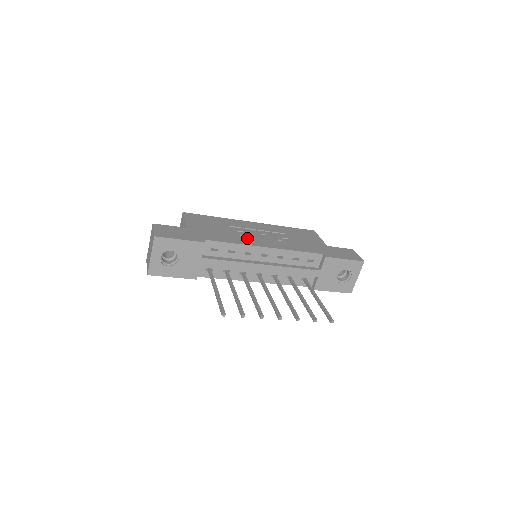
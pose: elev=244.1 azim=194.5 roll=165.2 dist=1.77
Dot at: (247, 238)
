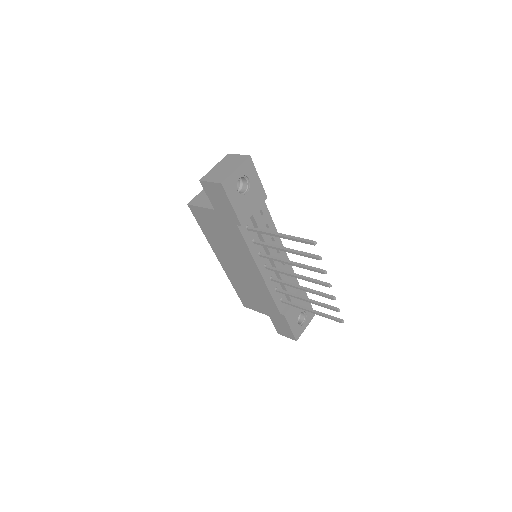
Dot at: occluded
